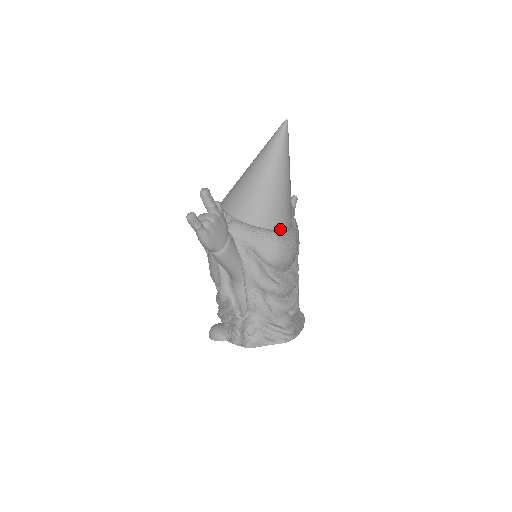
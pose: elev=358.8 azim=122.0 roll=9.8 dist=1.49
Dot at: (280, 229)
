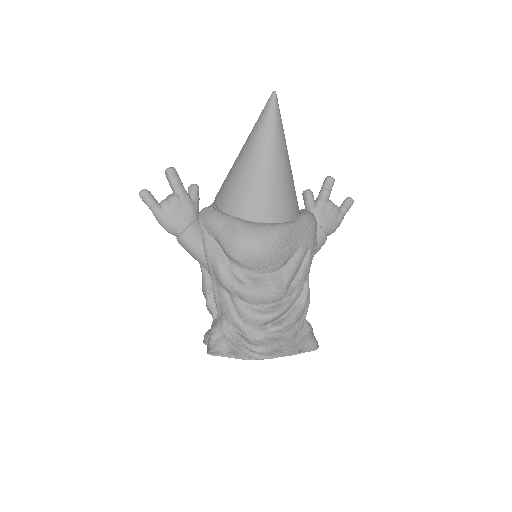
Dot at: (257, 220)
